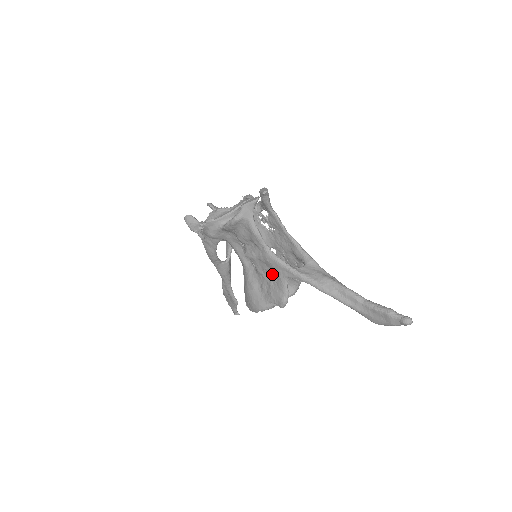
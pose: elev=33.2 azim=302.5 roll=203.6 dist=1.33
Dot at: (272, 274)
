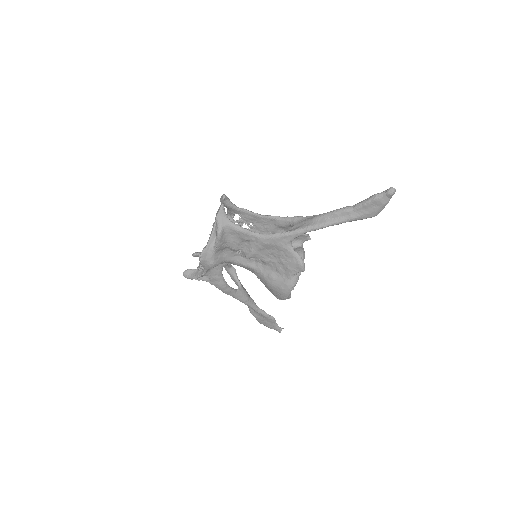
Dot at: (277, 252)
